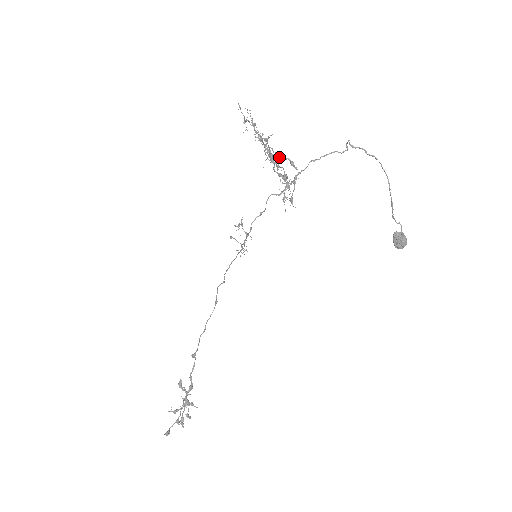
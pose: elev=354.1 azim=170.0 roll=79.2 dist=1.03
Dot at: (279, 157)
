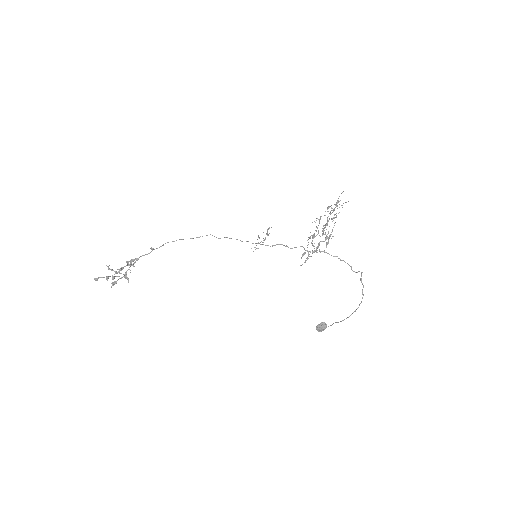
Dot at: occluded
